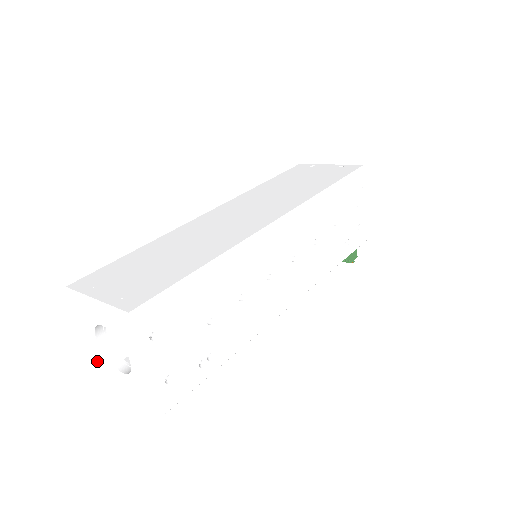
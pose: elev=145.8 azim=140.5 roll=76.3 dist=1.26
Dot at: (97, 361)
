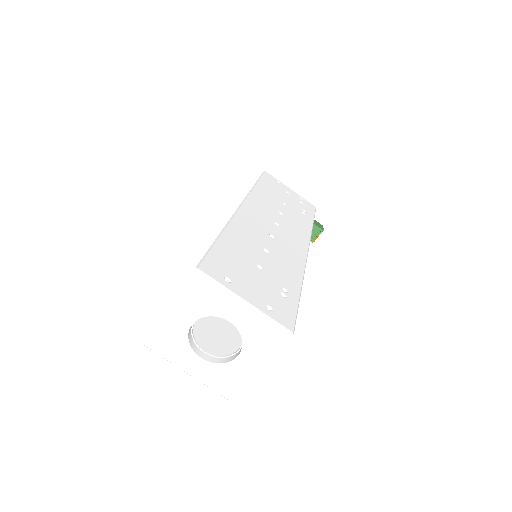
Dot at: (217, 388)
